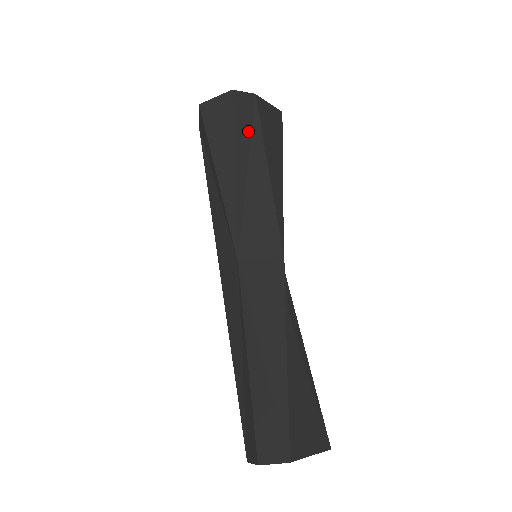
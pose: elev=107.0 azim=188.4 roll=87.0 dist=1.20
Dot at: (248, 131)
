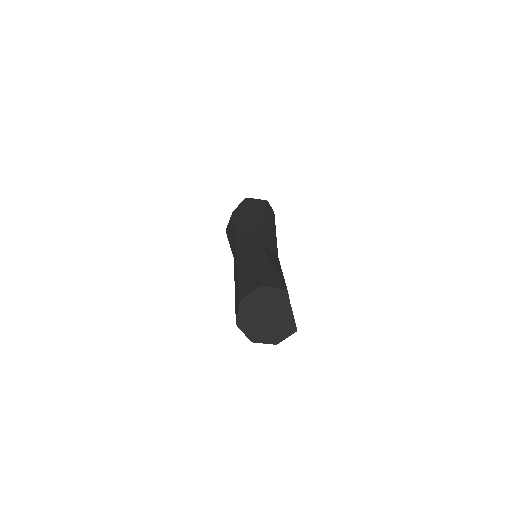
Dot at: (270, 215)
